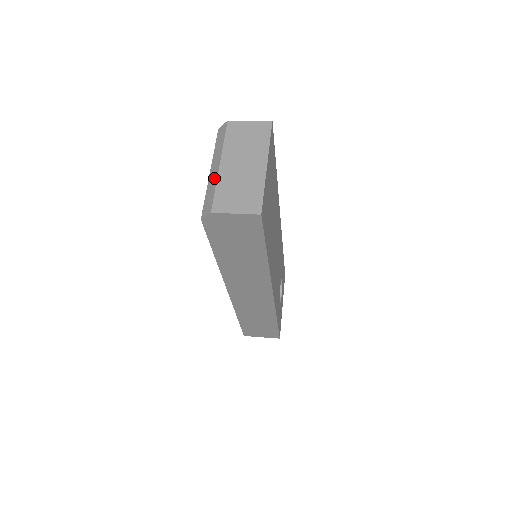
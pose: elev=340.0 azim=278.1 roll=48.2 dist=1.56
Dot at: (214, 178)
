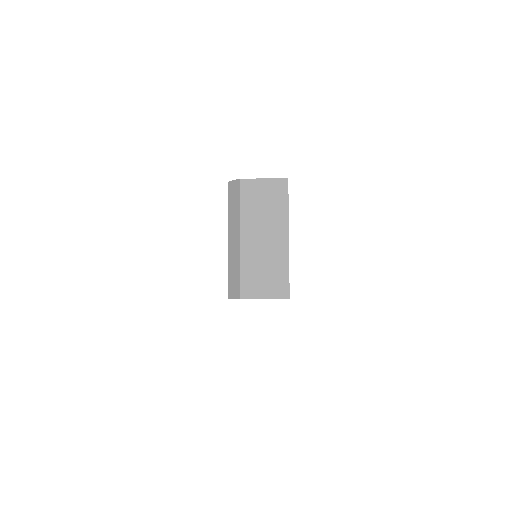
Dot at: (235, 254)
